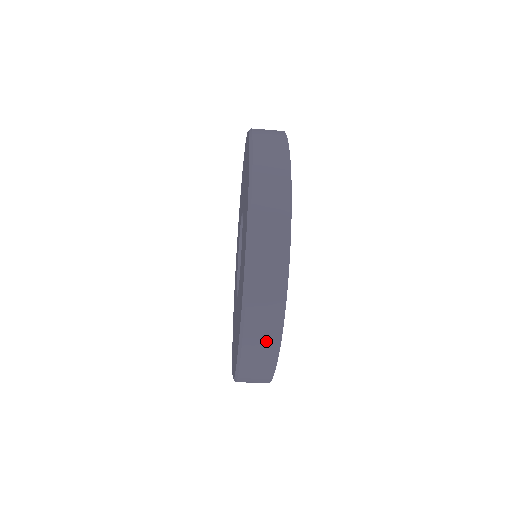
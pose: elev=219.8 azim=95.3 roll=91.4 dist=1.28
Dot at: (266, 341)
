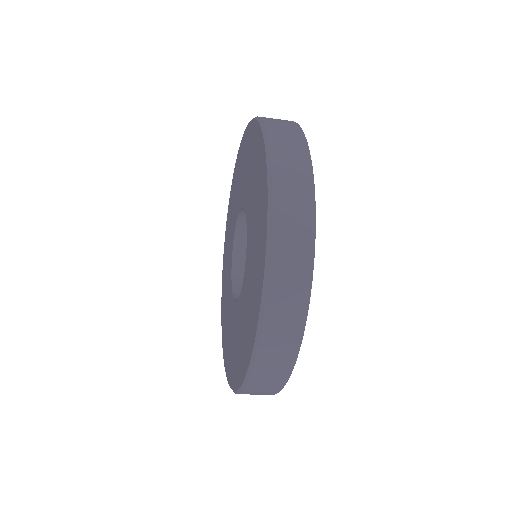
Dot at: (266, 390)
